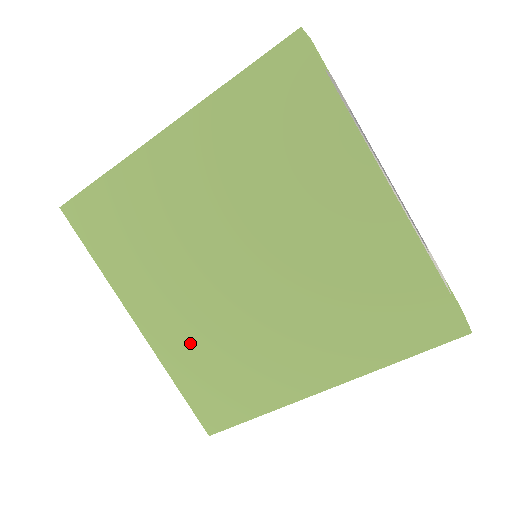
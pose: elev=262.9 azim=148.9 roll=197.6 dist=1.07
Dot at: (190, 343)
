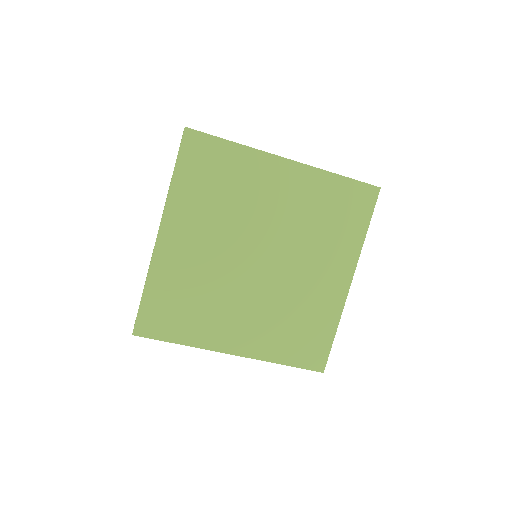
Dot at: (182, 272)
